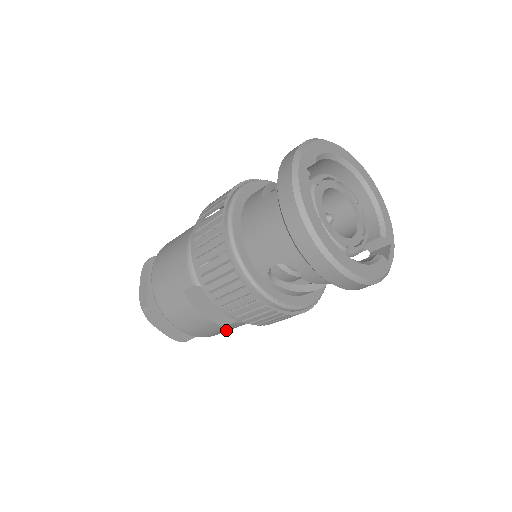
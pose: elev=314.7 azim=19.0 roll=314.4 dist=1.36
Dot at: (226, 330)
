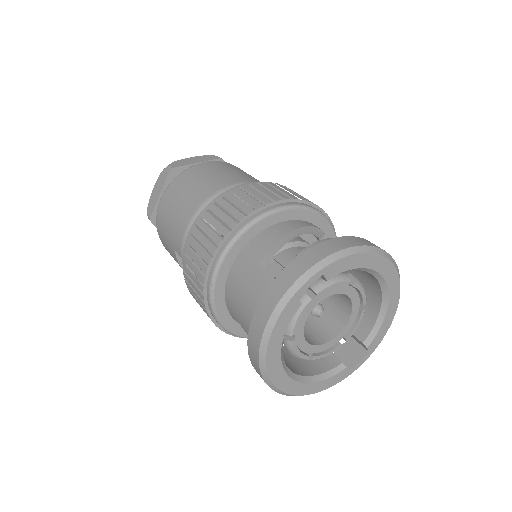
Dot at: occluded
